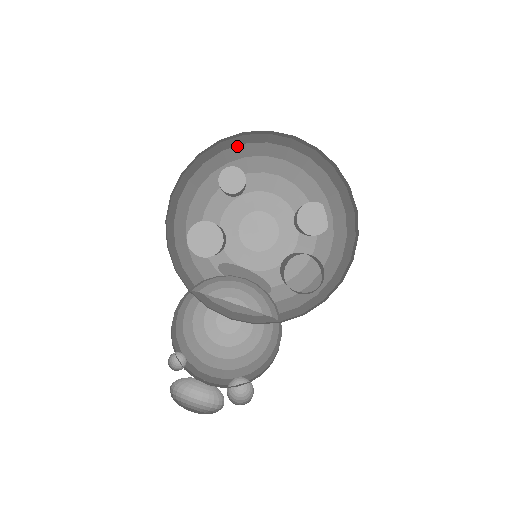
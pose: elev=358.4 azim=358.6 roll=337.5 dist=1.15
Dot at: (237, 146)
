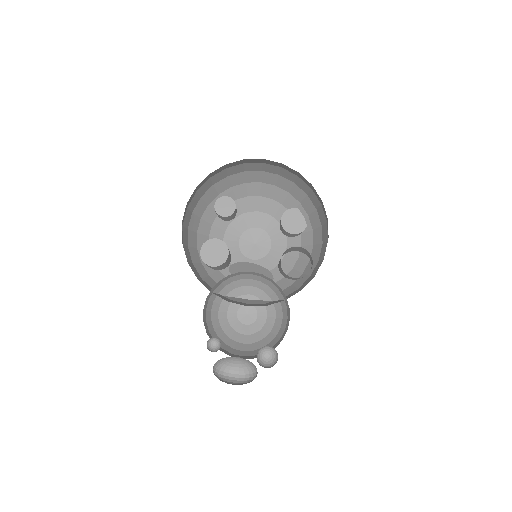
Dot at: (223, 179)
